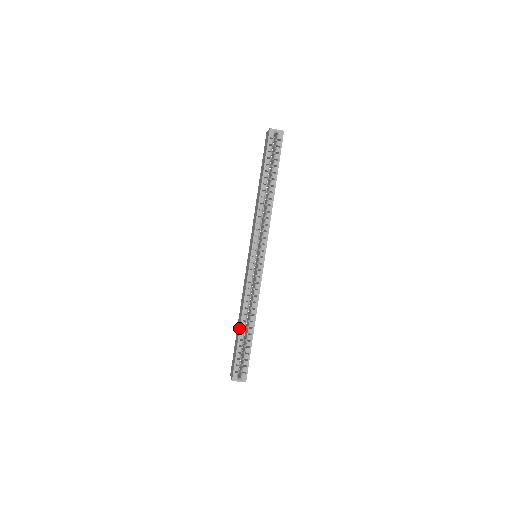
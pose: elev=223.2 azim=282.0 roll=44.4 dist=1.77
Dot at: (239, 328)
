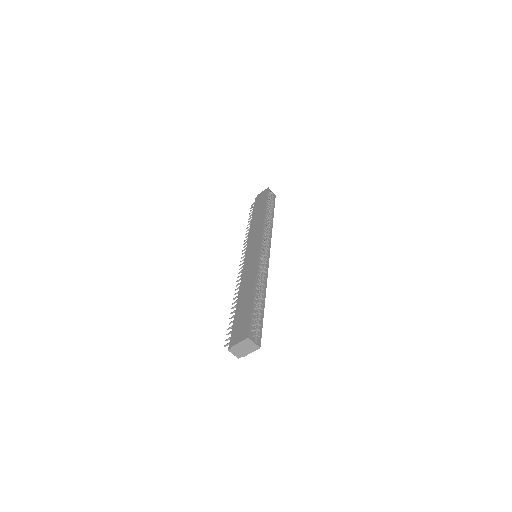
Dot at: (252, 293)
